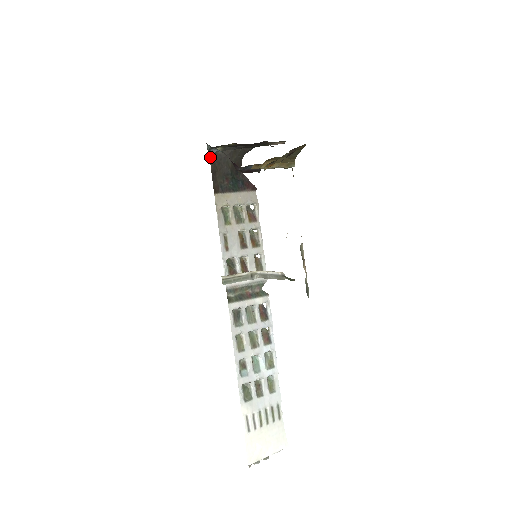
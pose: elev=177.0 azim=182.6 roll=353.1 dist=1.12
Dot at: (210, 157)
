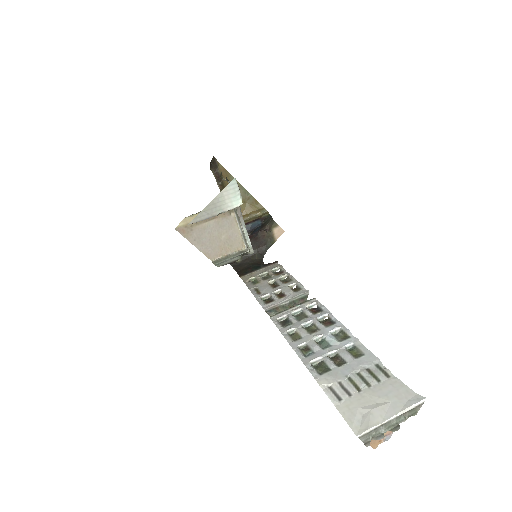
Dot at: (232, 266)
